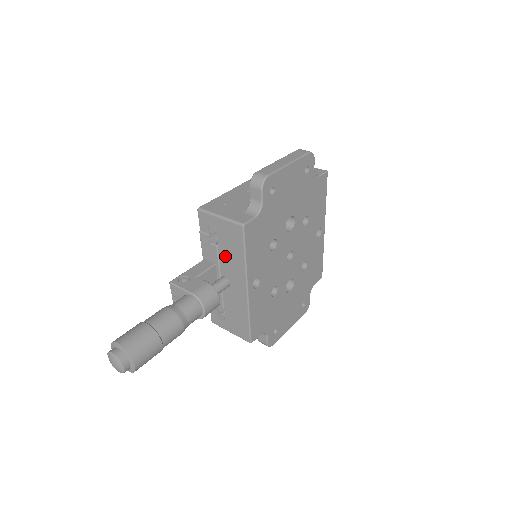
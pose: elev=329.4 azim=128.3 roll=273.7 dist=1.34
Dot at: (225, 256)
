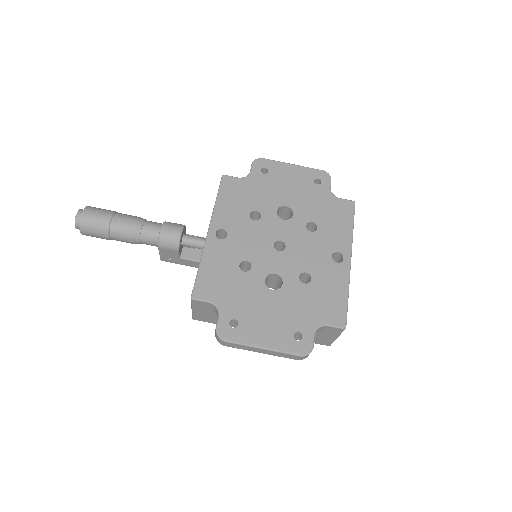
Dot at: occluded
